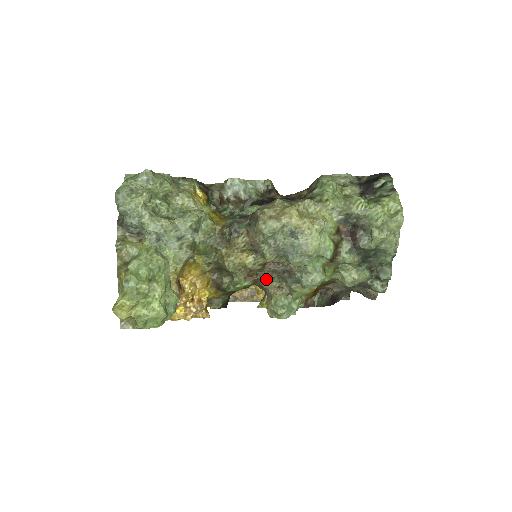
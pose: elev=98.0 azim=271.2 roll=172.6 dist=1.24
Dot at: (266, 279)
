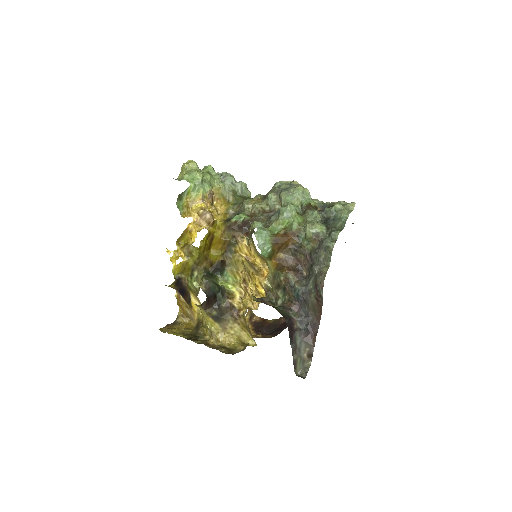
Dot at: (259, 220)
